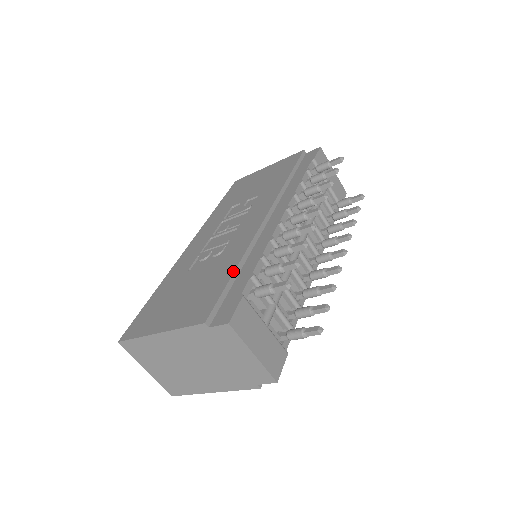
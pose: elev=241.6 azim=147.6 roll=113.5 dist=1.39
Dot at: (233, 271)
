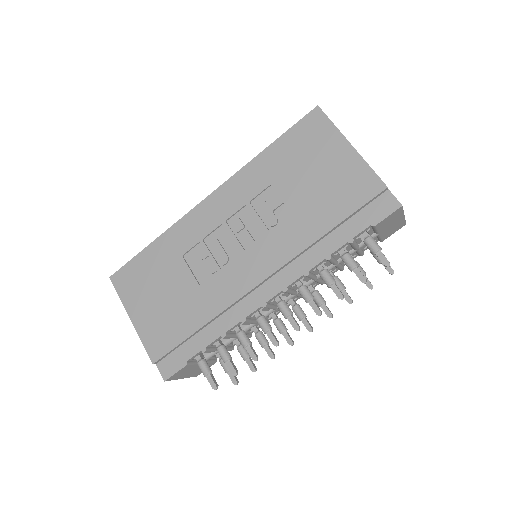
Dot at: (196, 330)
